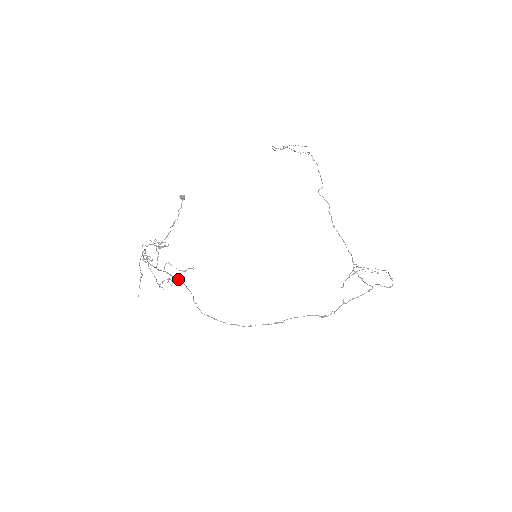
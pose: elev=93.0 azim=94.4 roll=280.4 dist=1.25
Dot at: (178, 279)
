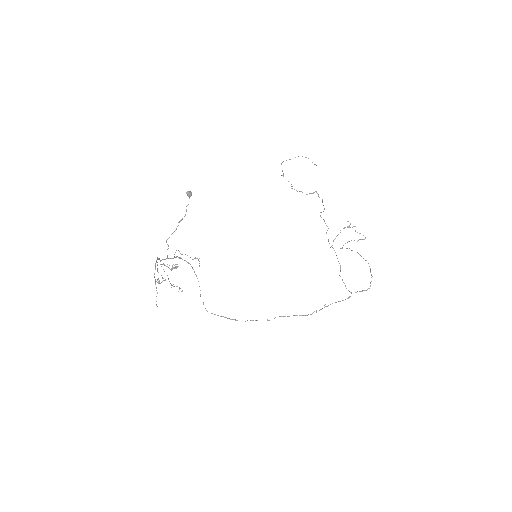
Dot at: (186, 261)
